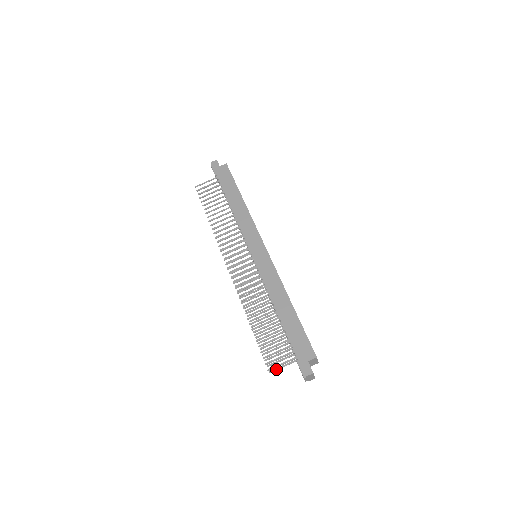
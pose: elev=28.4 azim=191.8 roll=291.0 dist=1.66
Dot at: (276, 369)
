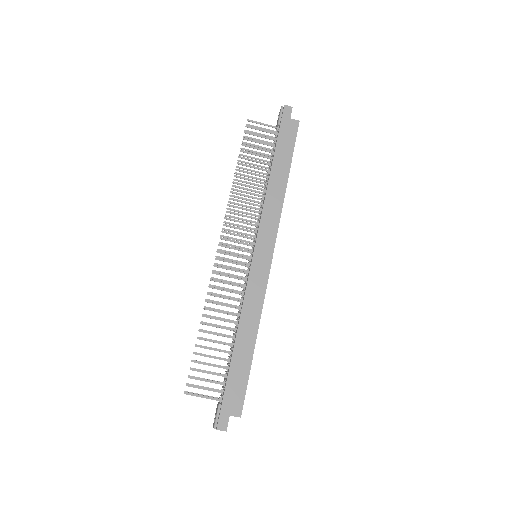
Dot at: occluded
